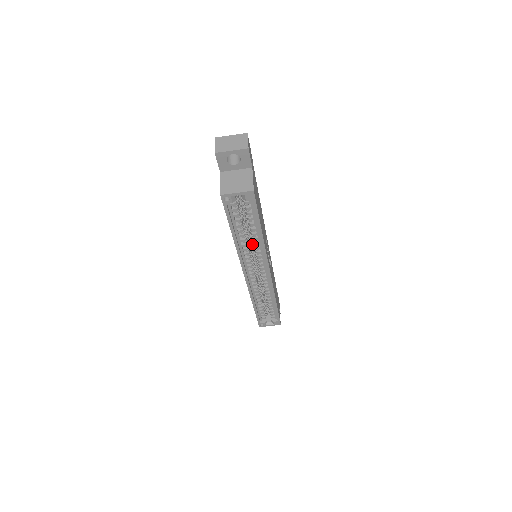
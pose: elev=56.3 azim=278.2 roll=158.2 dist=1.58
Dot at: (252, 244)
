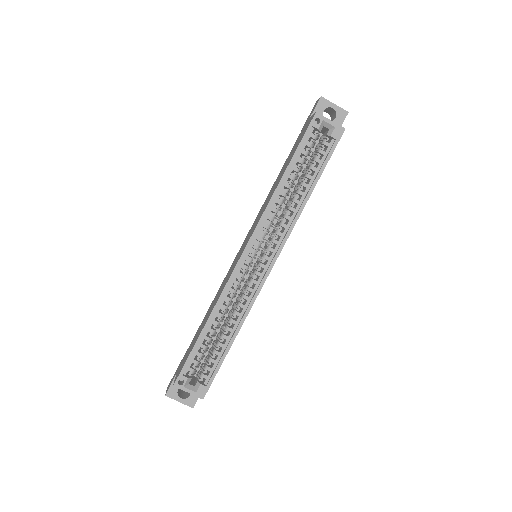
Dot at: occluded
